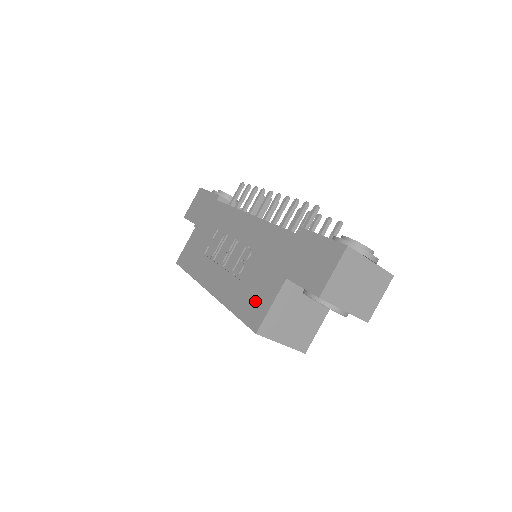
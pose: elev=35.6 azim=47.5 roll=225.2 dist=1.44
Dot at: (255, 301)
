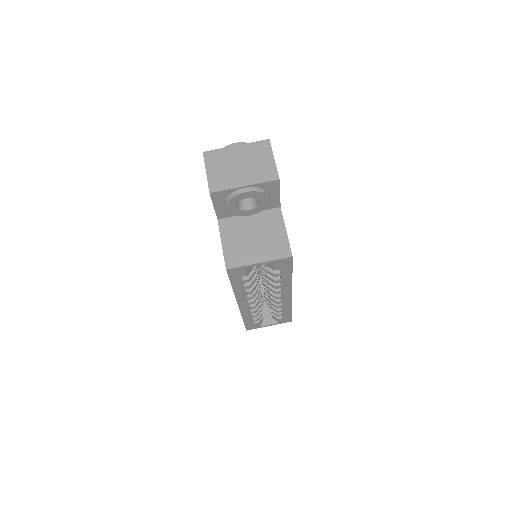
Dot at: occluded
